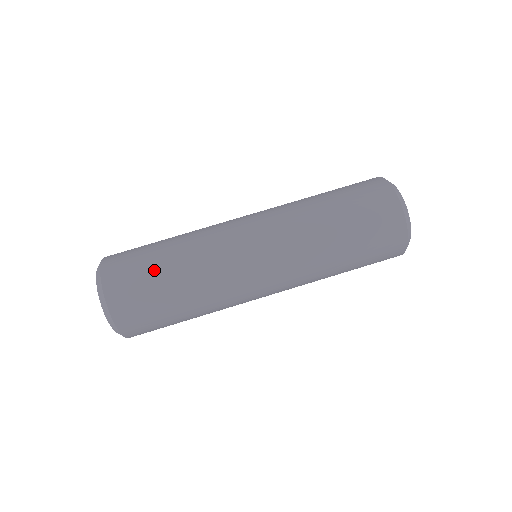
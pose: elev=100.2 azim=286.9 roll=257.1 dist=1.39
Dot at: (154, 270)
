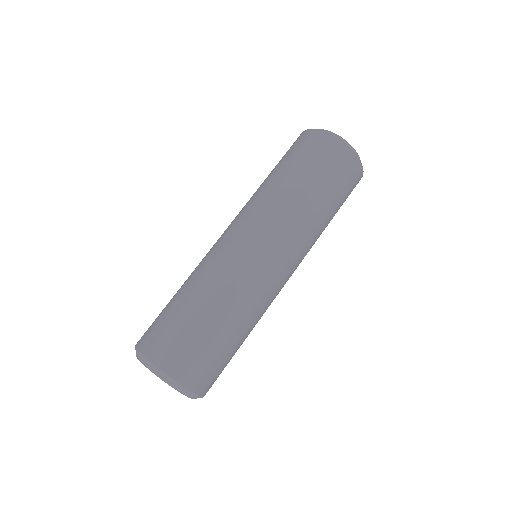
Dot at: (175, 310)
